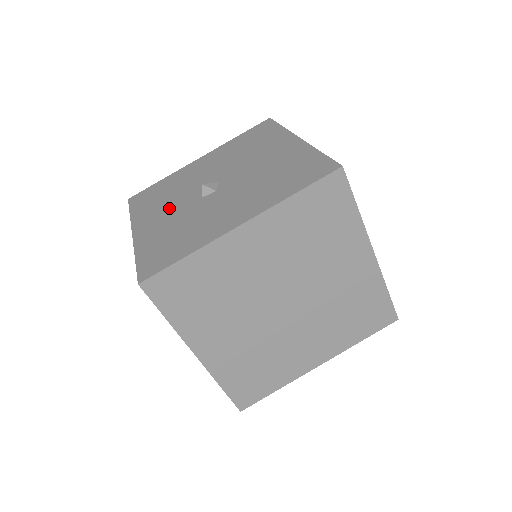
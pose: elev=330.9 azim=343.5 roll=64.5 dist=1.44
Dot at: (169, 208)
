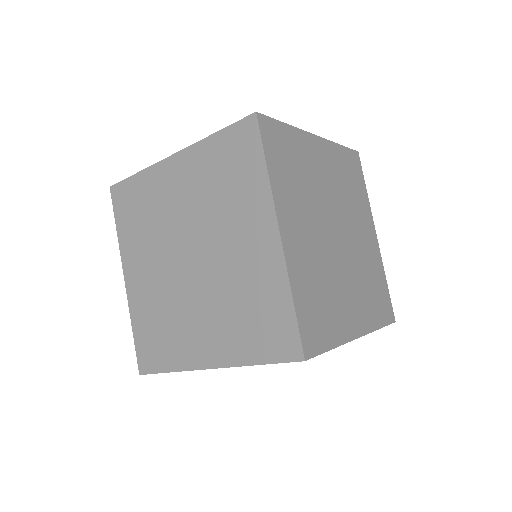
Dot at: occluded
